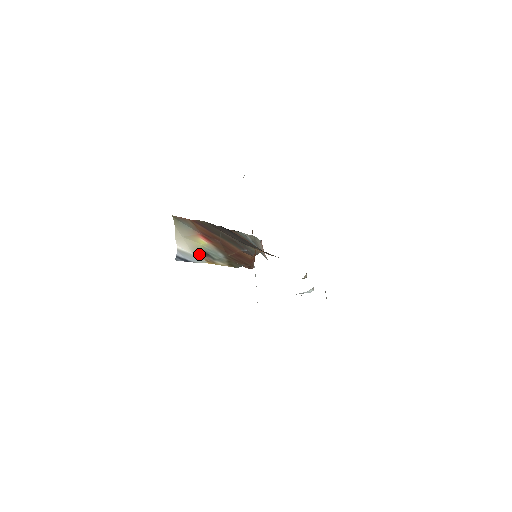
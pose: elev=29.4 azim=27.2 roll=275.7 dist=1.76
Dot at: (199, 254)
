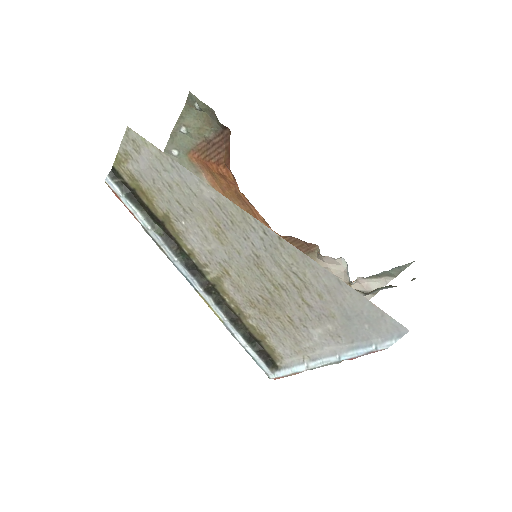
Dot at: occluded
